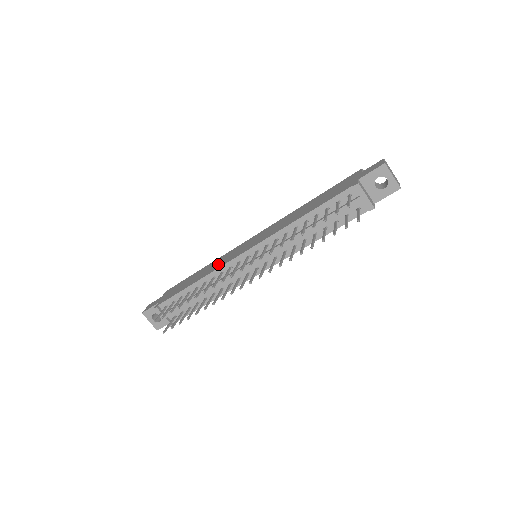
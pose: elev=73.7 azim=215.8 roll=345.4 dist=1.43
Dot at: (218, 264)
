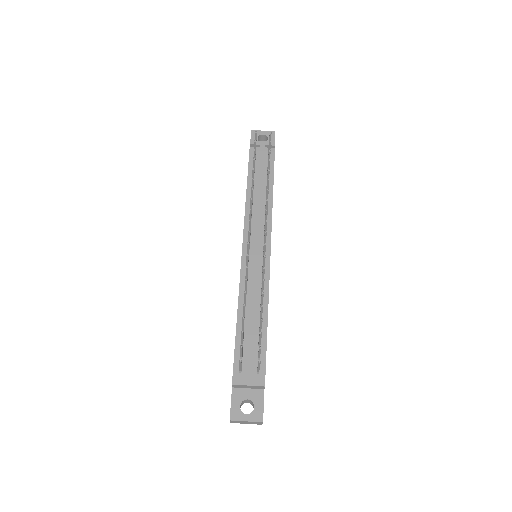
Dot at: occluded
